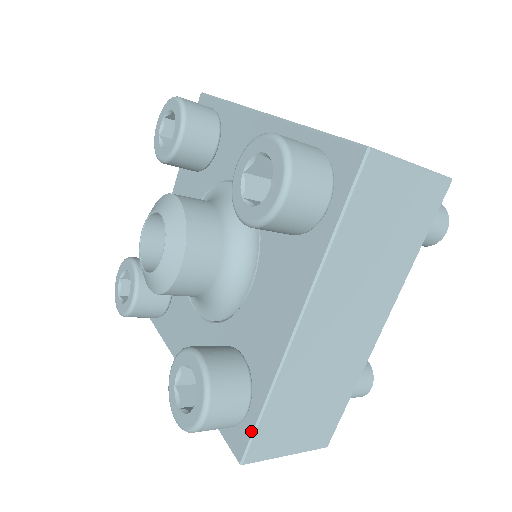
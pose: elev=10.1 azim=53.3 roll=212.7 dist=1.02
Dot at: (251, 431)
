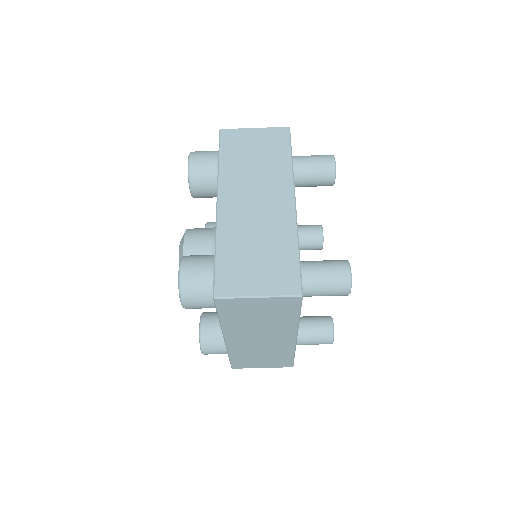
Dot at: (214, 273)
